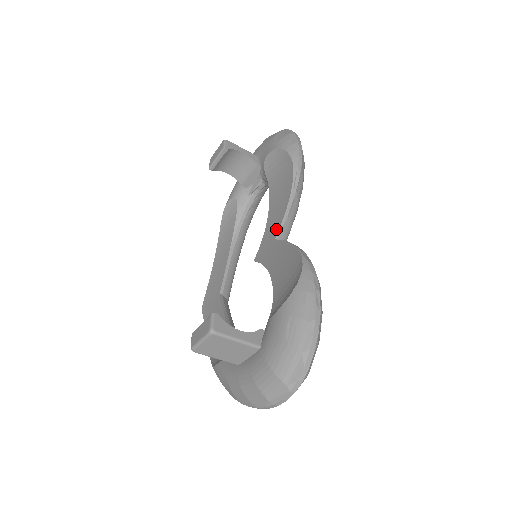
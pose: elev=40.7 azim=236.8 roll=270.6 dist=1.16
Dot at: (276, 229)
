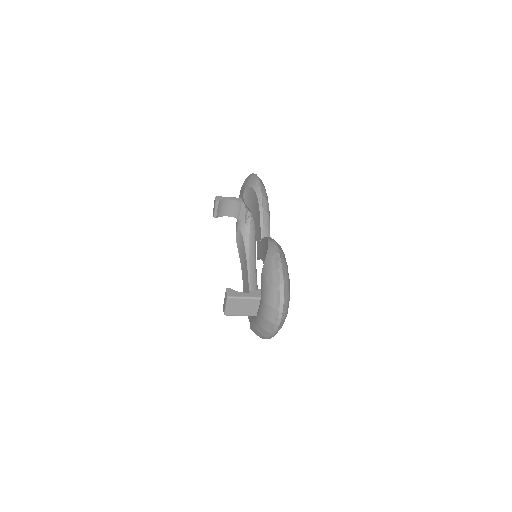
Dot at: (259, 234)
